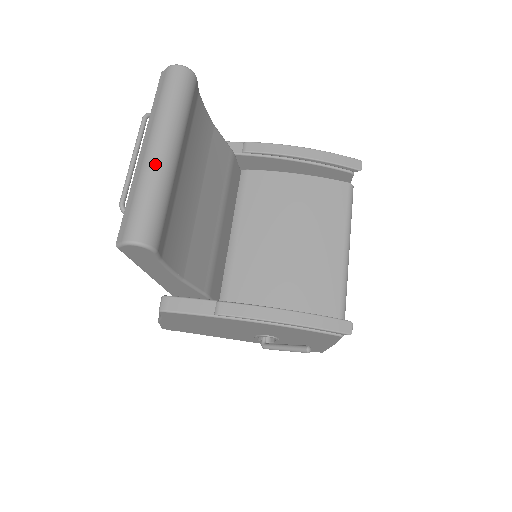
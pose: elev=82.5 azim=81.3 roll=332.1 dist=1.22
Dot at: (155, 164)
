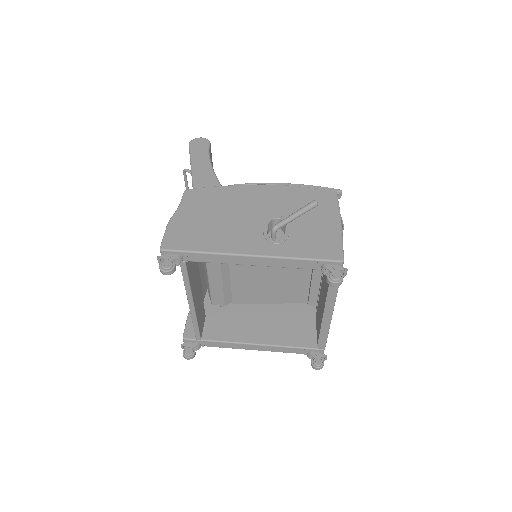
Dot at: occluded
